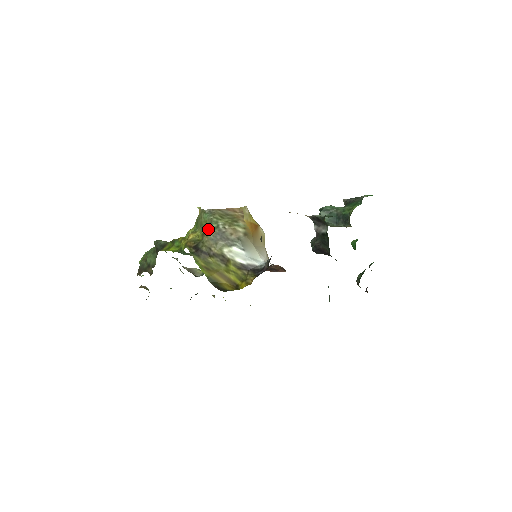
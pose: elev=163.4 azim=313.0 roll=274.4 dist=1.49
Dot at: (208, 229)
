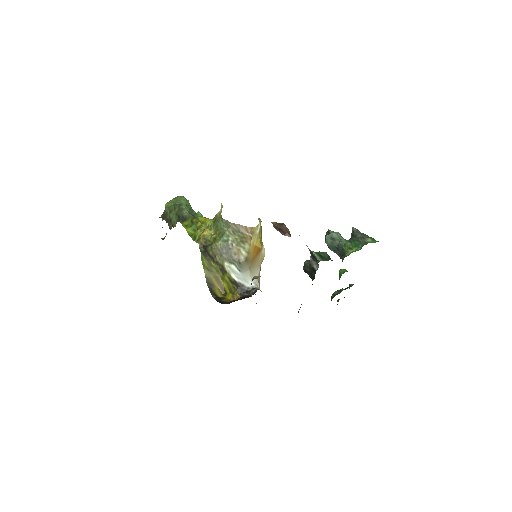
Dot at: (219, 238)
